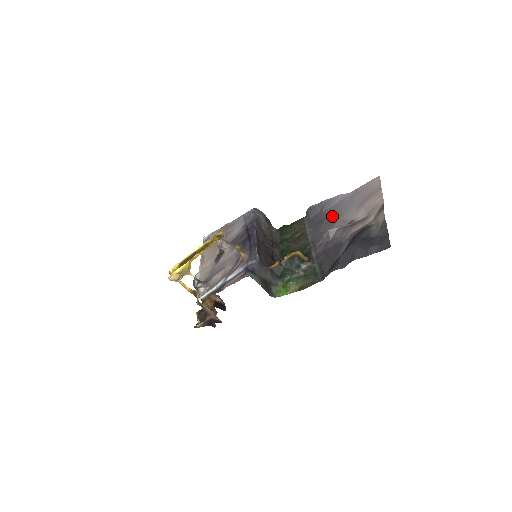
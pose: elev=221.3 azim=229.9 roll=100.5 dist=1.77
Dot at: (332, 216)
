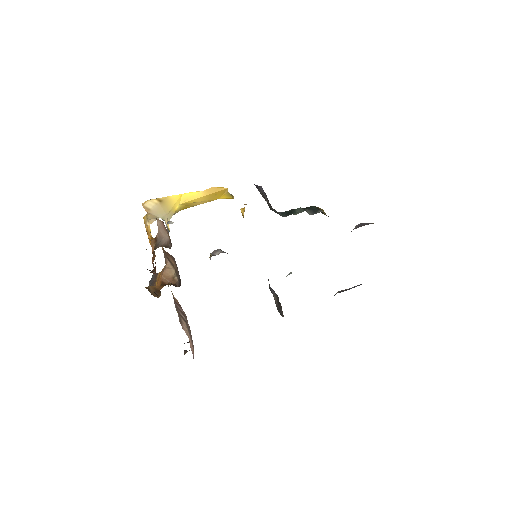
Dot at: occluded
